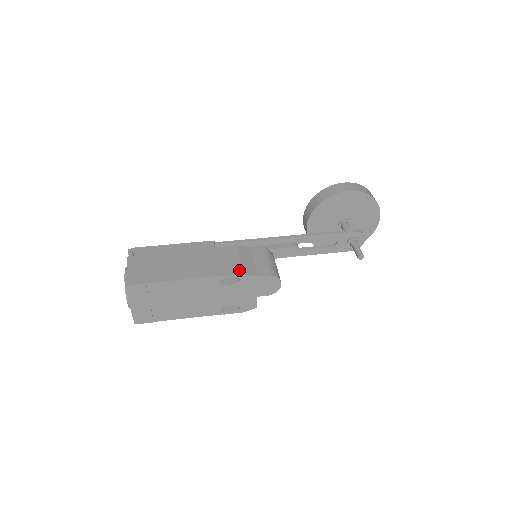
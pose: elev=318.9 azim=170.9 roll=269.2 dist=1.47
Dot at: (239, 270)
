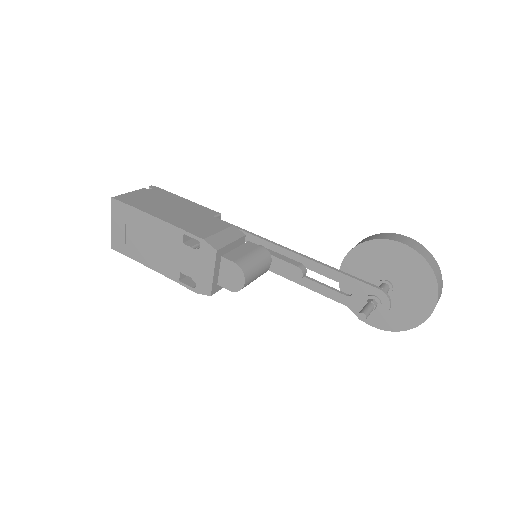
Dot at: (206, 236)
